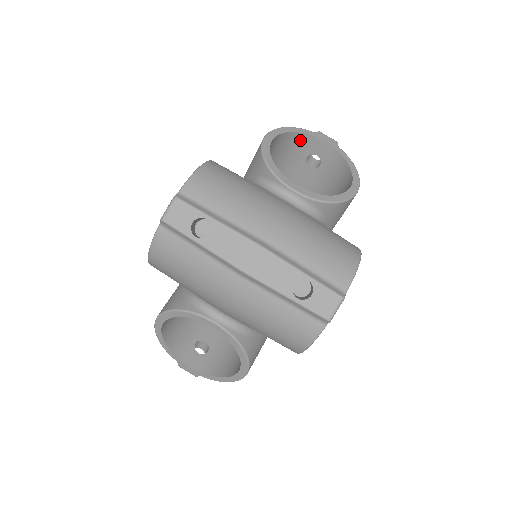
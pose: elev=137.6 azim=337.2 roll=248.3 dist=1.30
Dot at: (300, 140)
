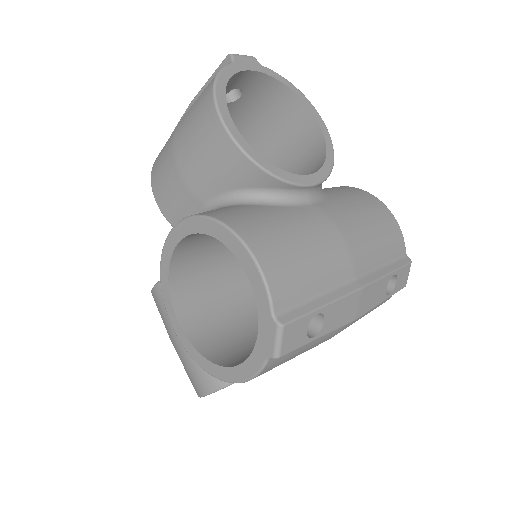
Dot at: occluded
